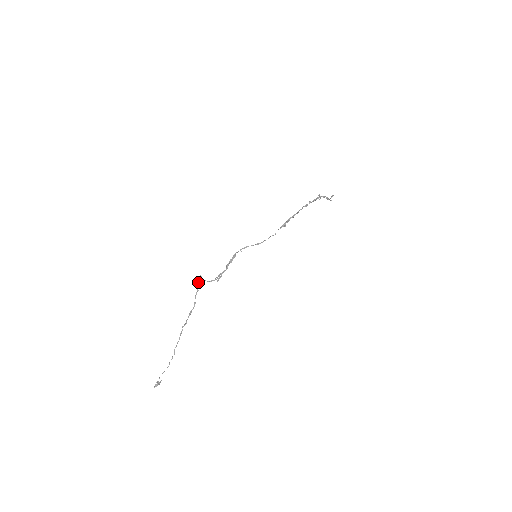
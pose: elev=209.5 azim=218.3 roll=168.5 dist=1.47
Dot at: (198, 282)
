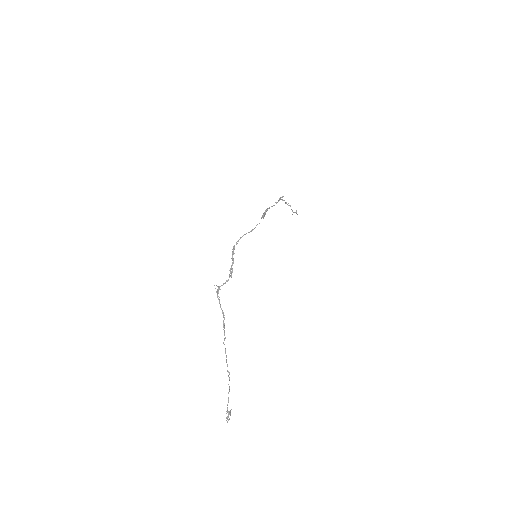
Dot at: (216, 292)
